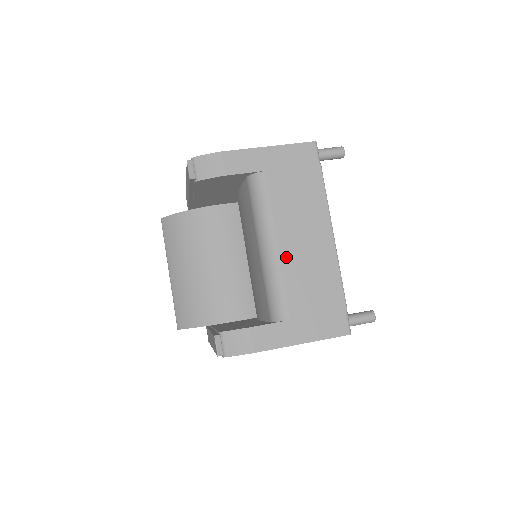
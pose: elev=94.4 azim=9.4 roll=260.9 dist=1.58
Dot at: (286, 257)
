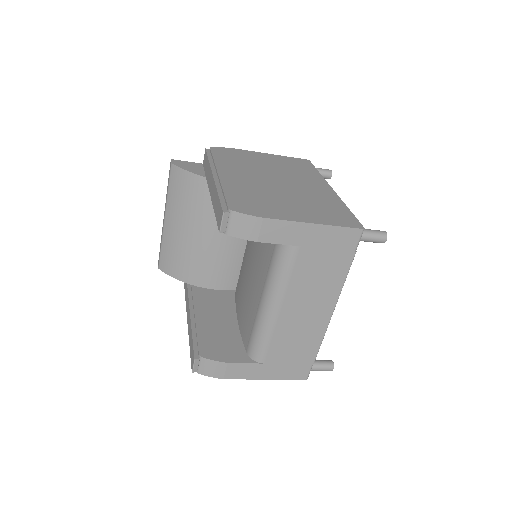
Dot at: (283, 320)
